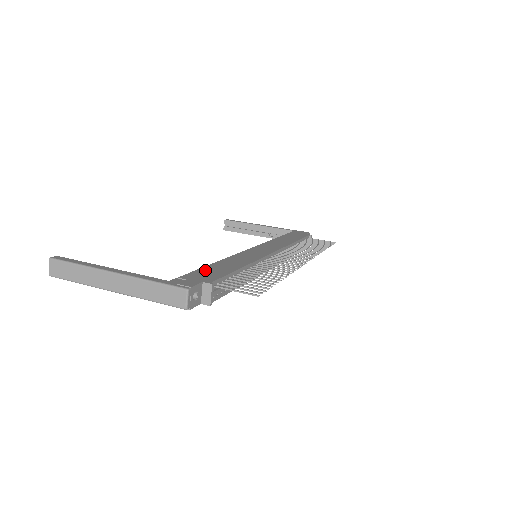
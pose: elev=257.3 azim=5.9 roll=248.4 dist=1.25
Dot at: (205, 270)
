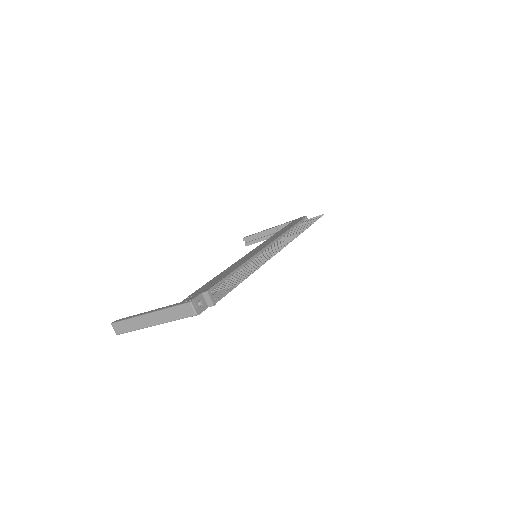
Dot at: (207, 284)
